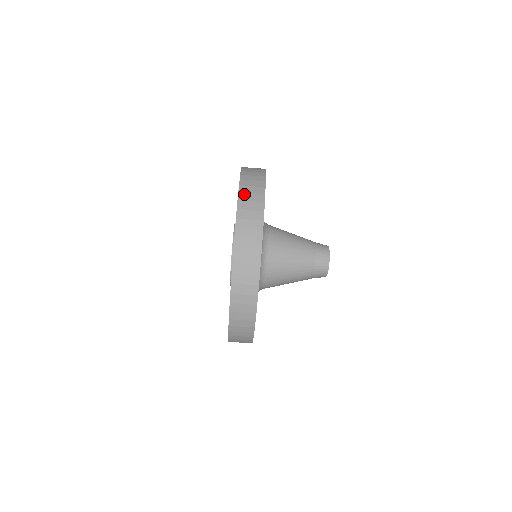
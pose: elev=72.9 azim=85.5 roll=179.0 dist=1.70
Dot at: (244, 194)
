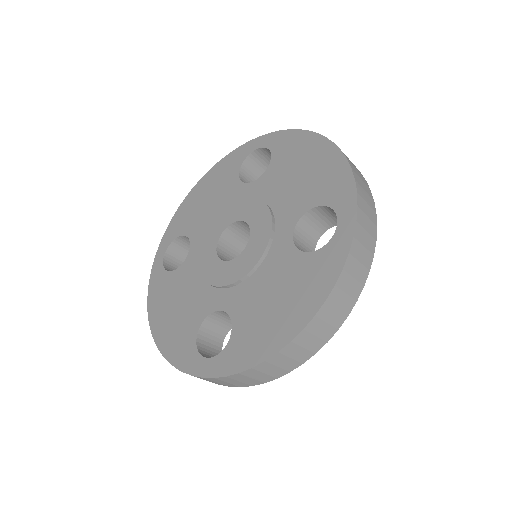
Dot at: (318, 322)
